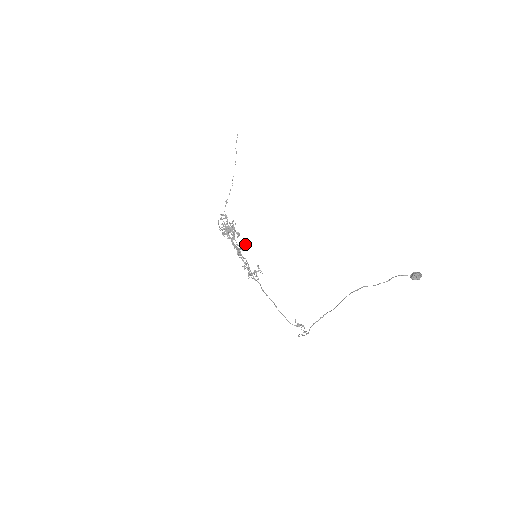
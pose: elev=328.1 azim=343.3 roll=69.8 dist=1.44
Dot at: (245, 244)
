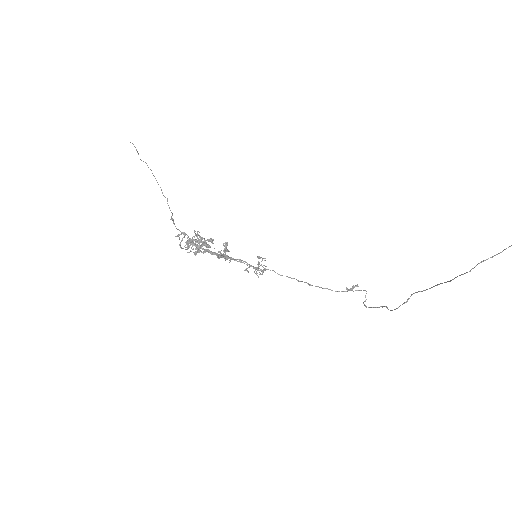
Dot at: (225, 243)
